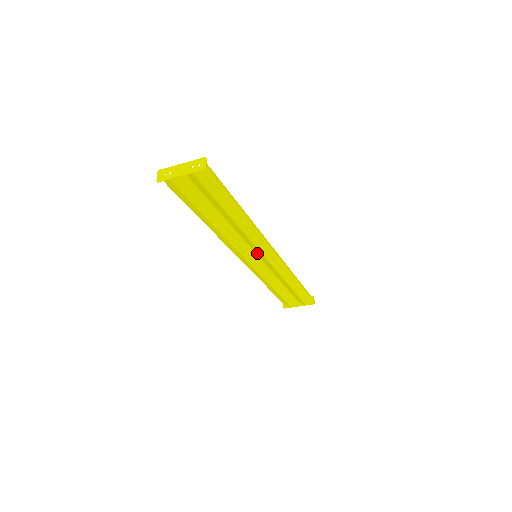
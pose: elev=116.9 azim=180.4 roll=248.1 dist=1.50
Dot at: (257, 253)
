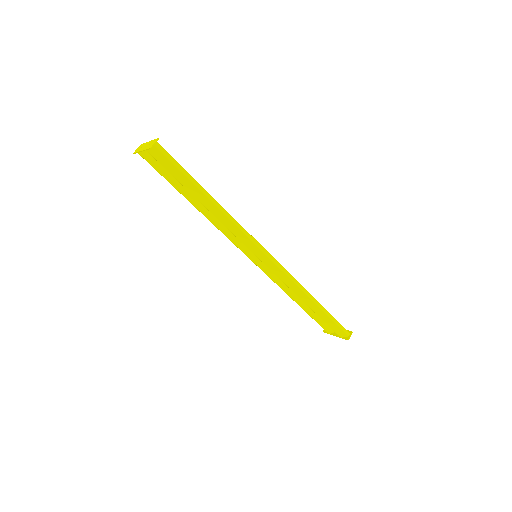
Dot at: occluded
